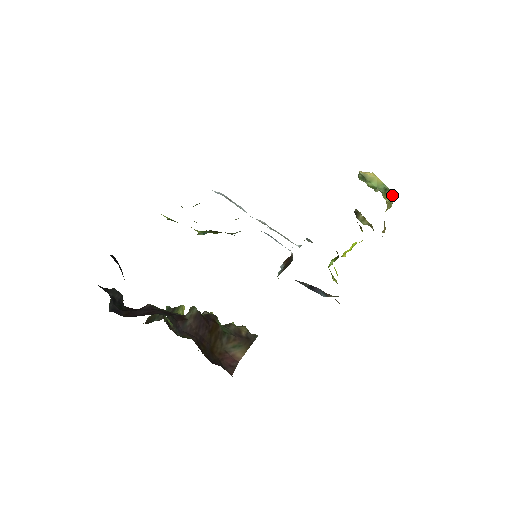
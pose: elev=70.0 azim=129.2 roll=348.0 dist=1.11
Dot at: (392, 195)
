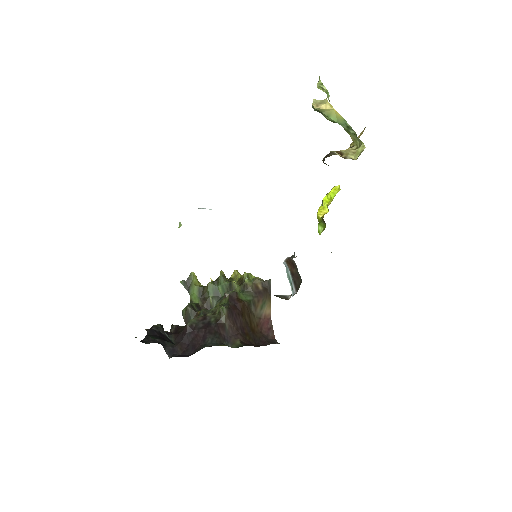
Dot at: (357, 137)
